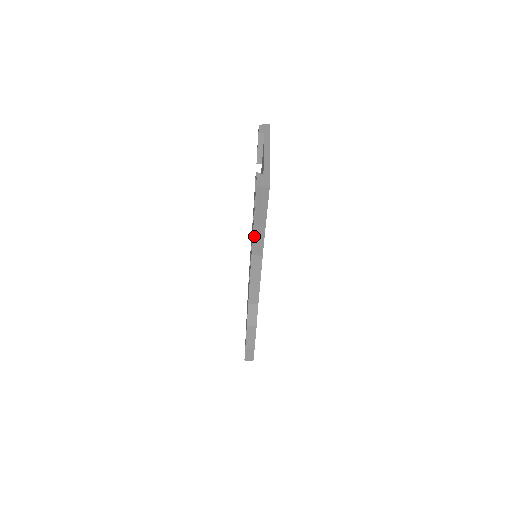
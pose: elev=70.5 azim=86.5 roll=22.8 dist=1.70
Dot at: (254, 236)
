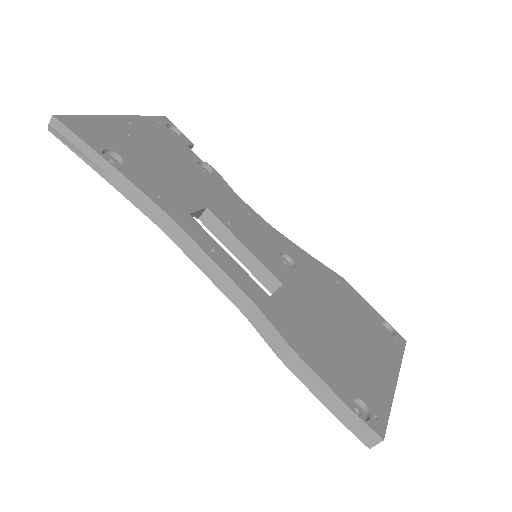
Dot at: (129, 198)
